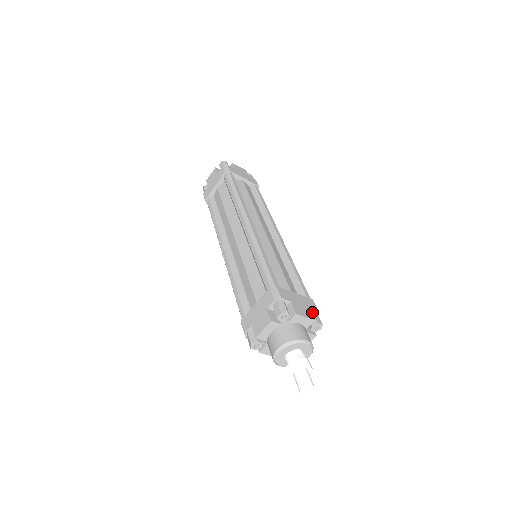
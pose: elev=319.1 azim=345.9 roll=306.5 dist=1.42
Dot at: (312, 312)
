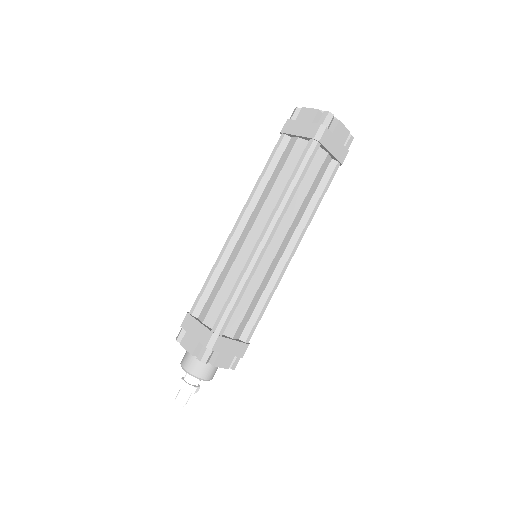
Dot at: (236, 357)
